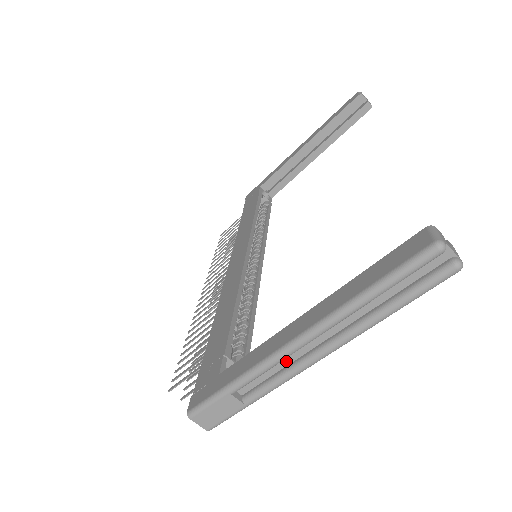
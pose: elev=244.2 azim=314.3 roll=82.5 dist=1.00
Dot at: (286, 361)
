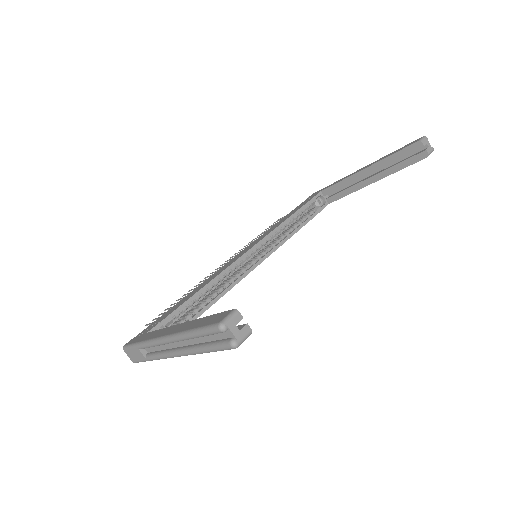
Dot at: (164, 347)
